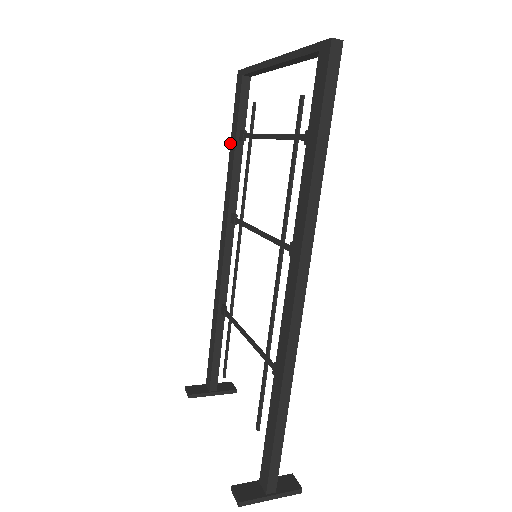
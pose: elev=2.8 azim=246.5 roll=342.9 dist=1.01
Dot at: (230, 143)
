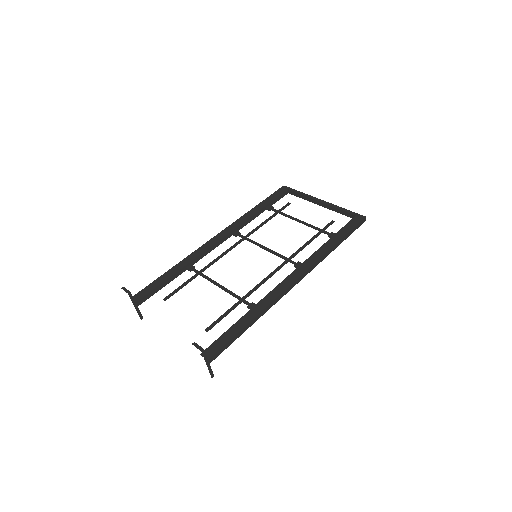
Dot at: (258, 204)
